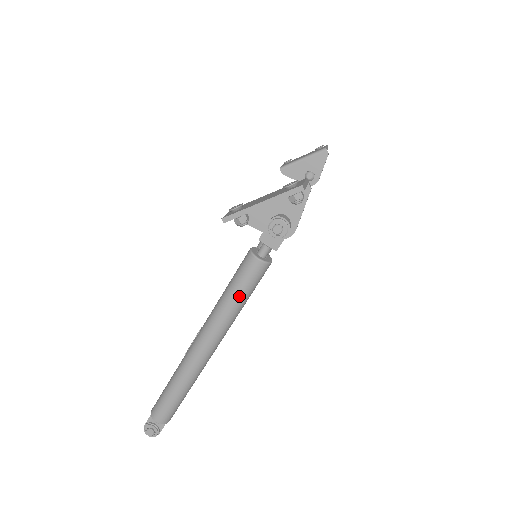
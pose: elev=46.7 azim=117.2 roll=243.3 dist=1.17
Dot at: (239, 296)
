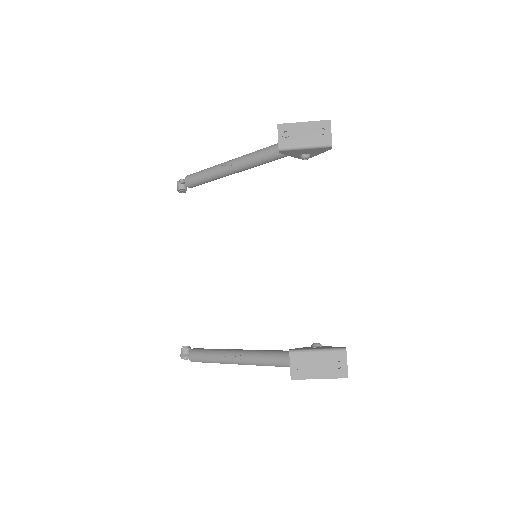
Dot at: (277, 366)
